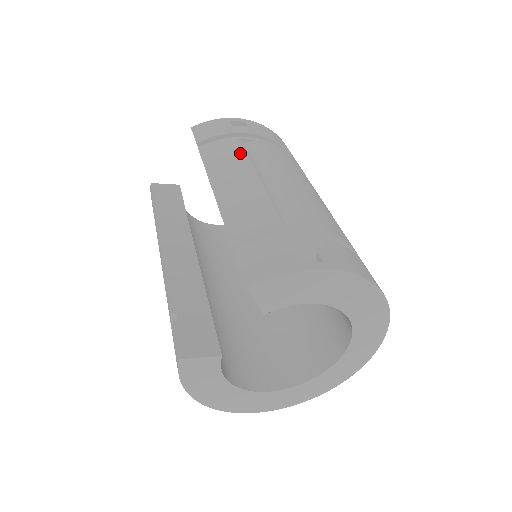
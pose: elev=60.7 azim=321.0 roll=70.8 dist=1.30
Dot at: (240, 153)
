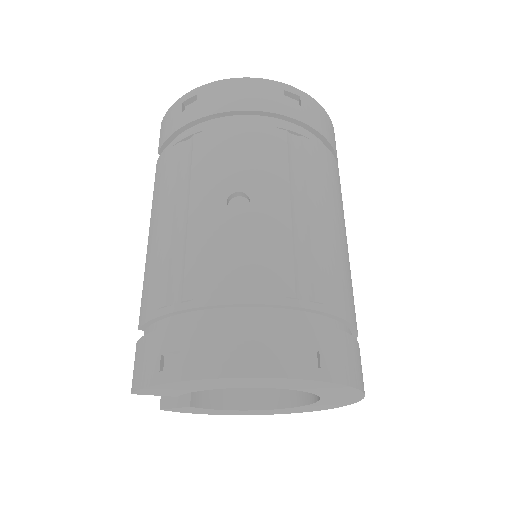
Dot at: (172, 172)
